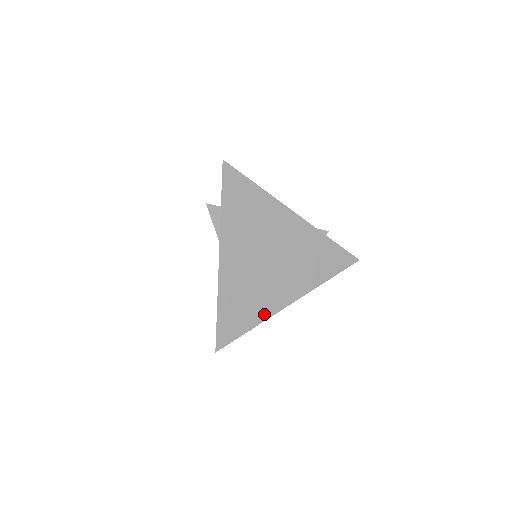
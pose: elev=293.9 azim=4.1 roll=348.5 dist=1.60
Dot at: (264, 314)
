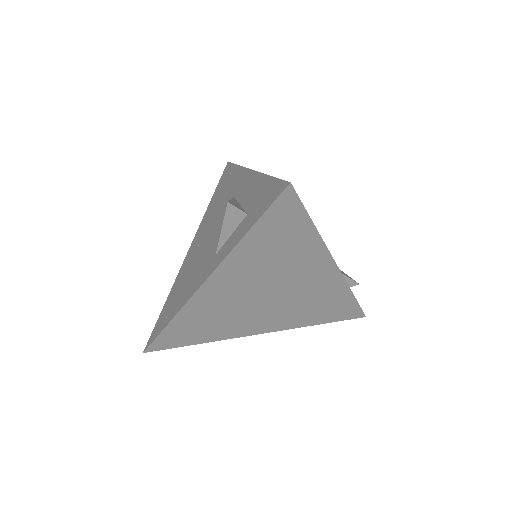
Dot at: (222, 336)
